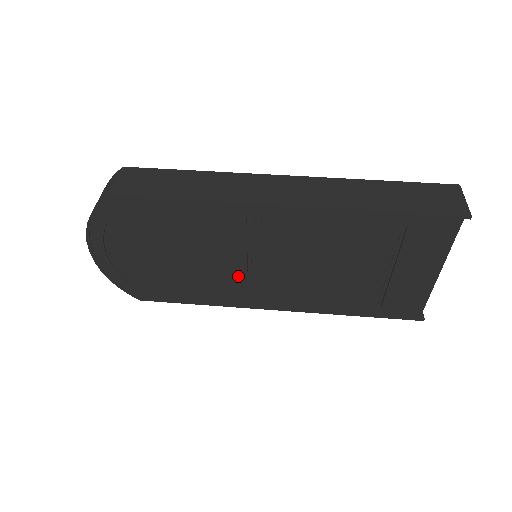
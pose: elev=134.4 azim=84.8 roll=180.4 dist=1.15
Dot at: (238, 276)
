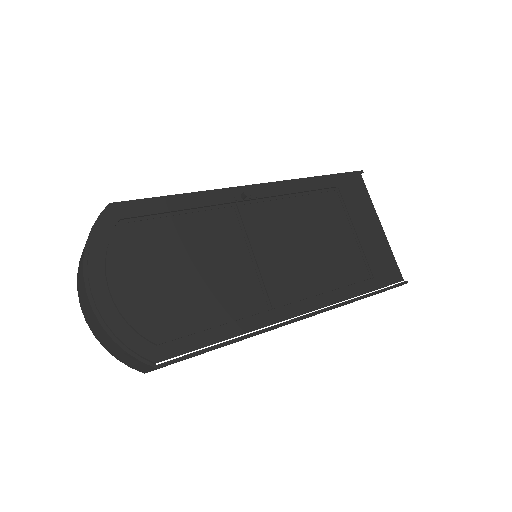
Dot at: (252, 279)
